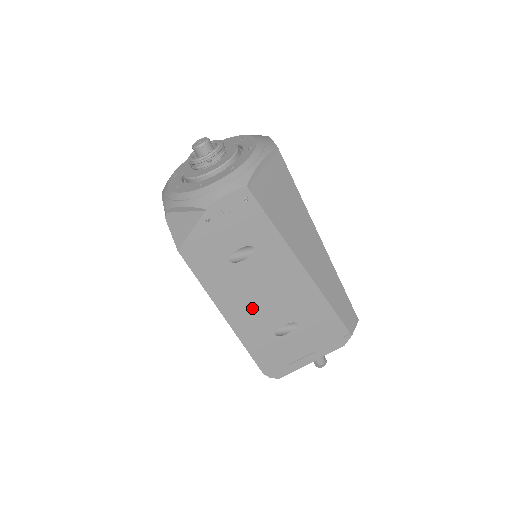
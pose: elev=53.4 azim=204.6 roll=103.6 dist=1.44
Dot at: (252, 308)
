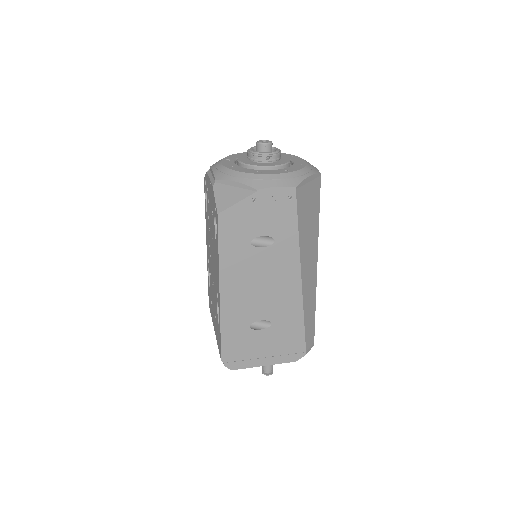
Dot at: (245, 293)
